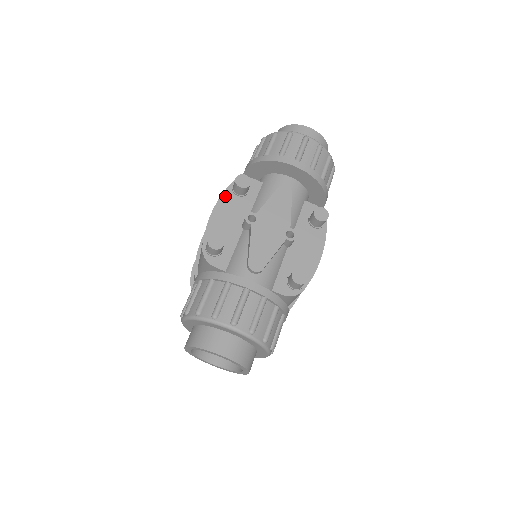
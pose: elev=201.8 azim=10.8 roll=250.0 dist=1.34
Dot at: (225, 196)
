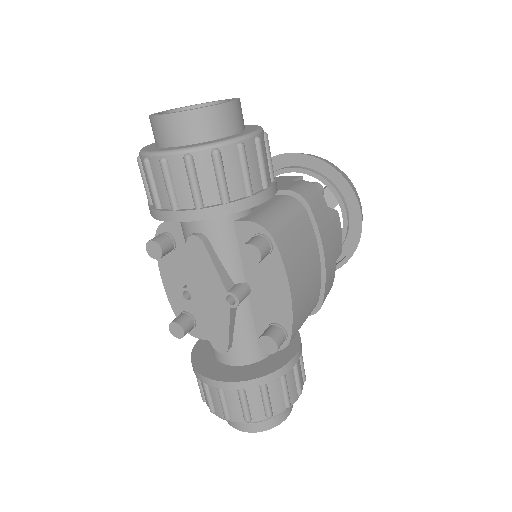
Dot at: (160, 258)
